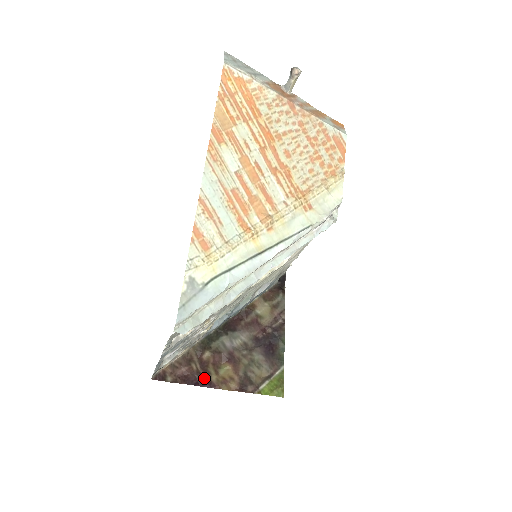
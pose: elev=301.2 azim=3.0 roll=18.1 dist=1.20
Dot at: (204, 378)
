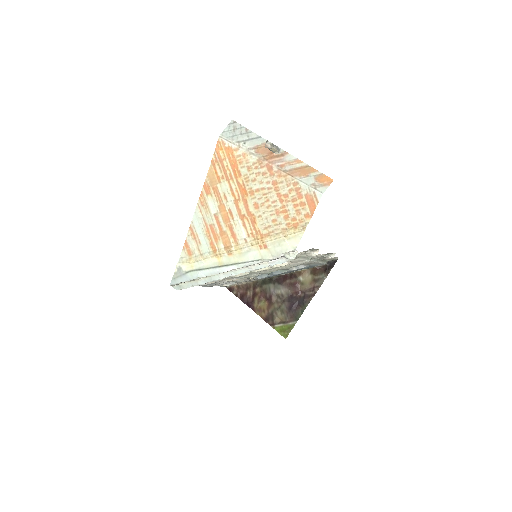
Dot at: (250, 302)
